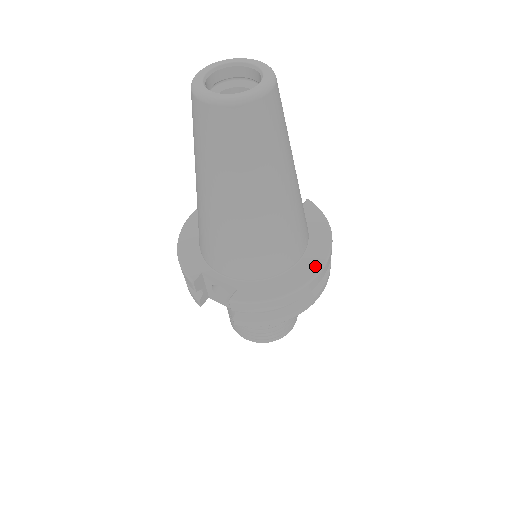
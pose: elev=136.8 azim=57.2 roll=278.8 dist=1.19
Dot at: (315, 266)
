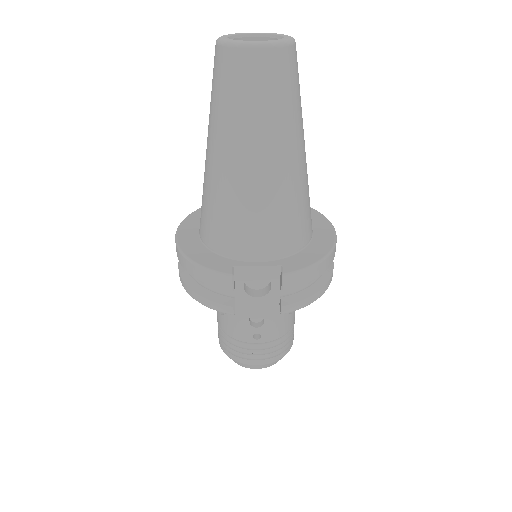
Dot at: (329, 231)
